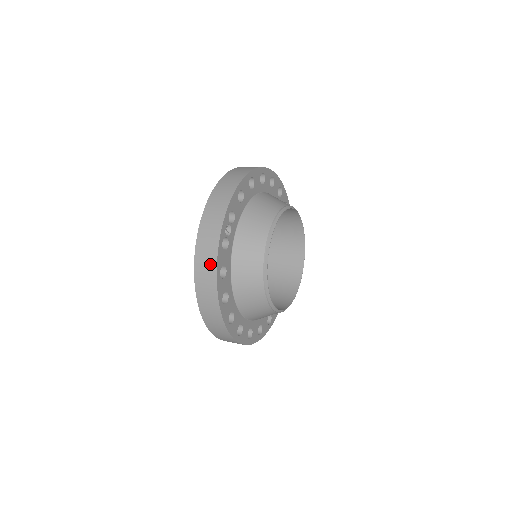
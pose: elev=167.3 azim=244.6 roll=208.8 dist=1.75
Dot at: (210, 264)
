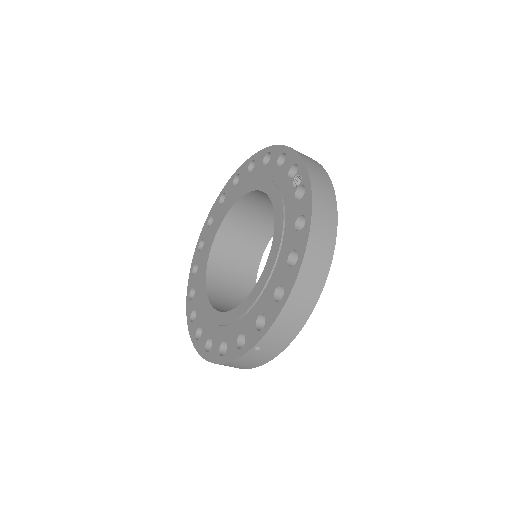
Dot at: (330, 214)
